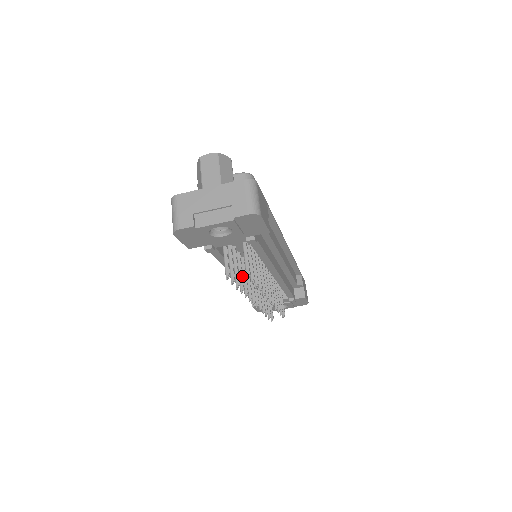
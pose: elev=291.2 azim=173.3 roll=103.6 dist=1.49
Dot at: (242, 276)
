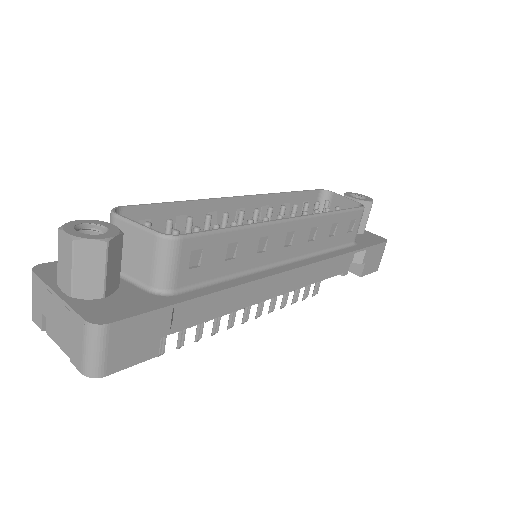
Dot at: occluded
